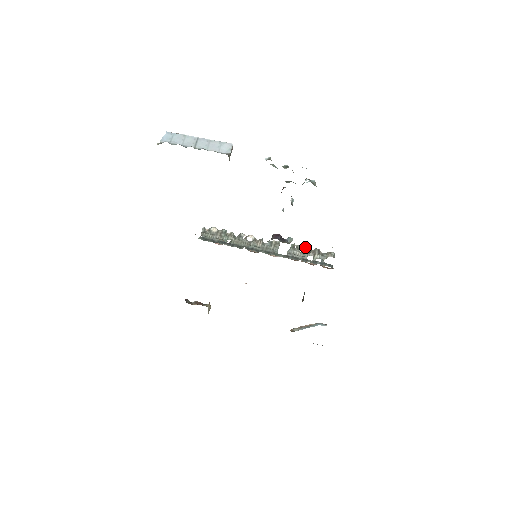
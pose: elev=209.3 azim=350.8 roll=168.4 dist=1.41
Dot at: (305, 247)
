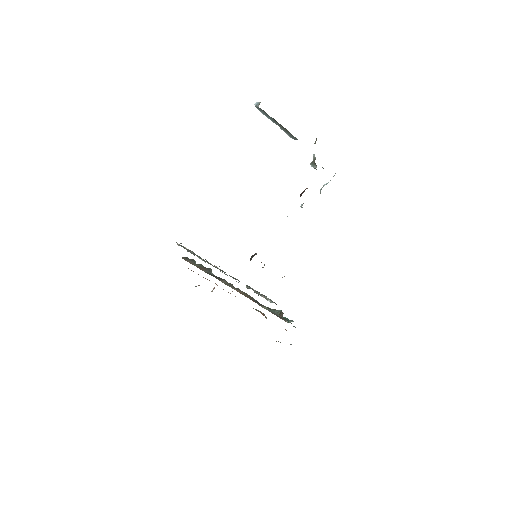
Dot at: (255, 290)
